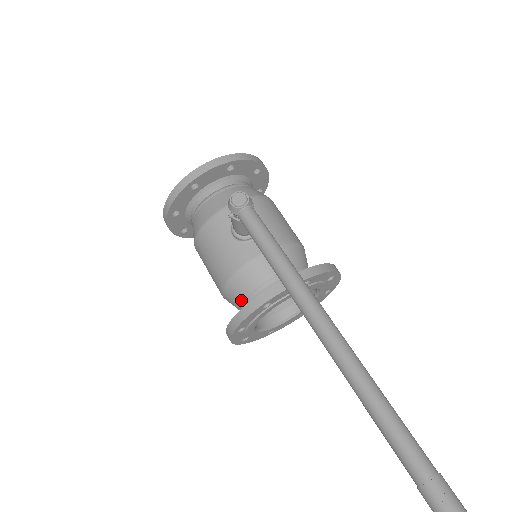
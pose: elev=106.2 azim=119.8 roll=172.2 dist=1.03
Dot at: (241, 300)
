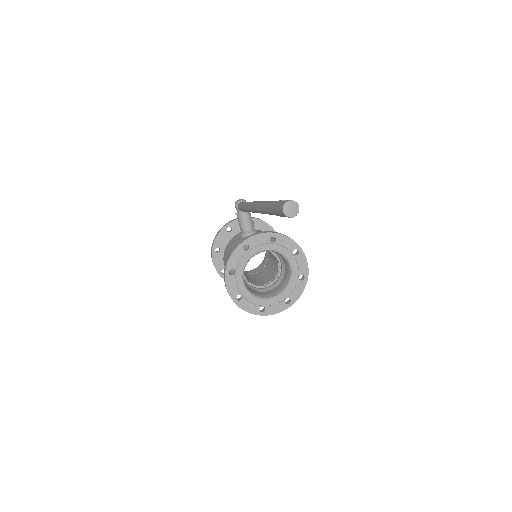
Dot at: occluded
